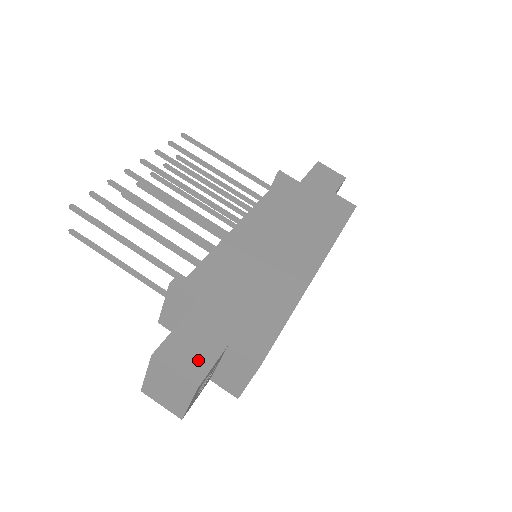
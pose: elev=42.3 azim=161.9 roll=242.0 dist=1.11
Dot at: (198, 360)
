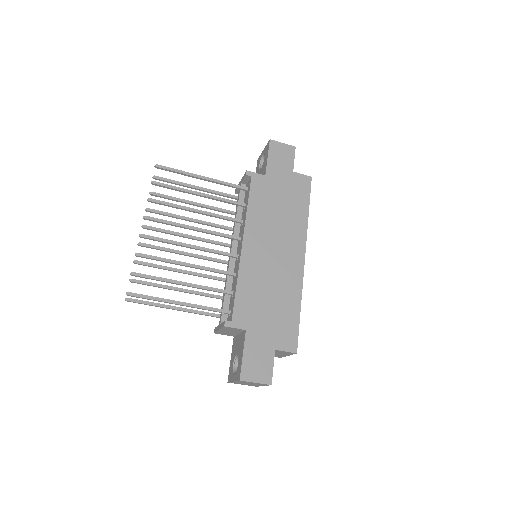
Dot at: (264, 369)
